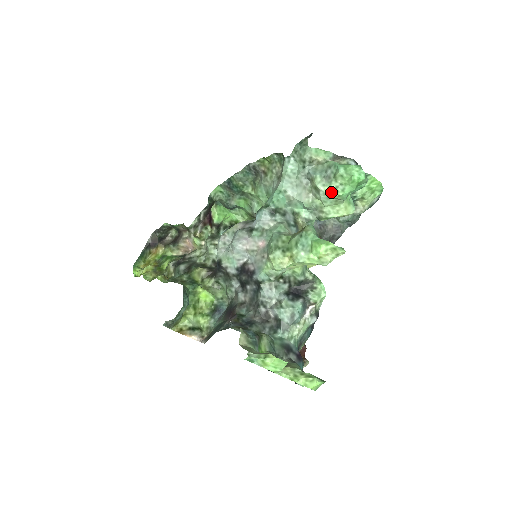
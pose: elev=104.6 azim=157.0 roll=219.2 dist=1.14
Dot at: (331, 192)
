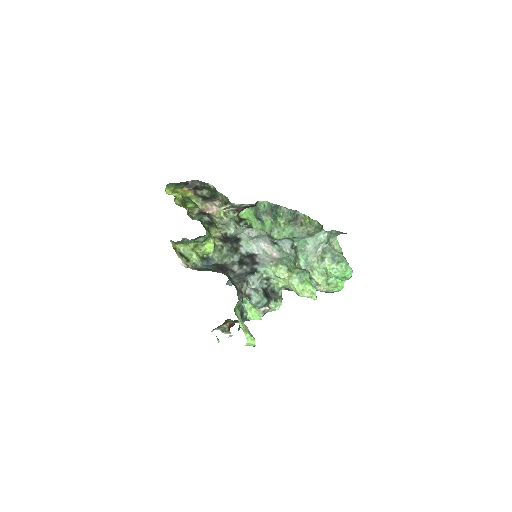
Dot at: (329, 267)
